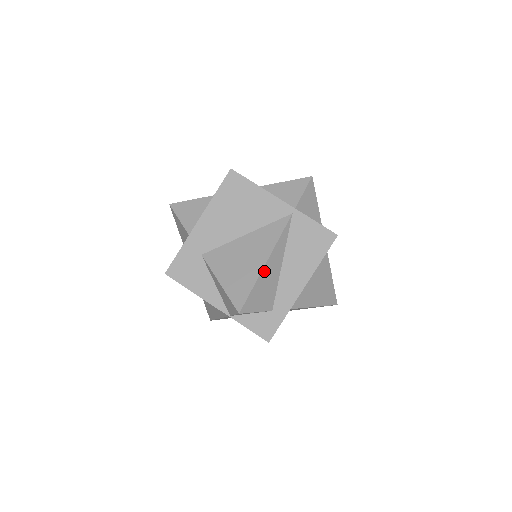
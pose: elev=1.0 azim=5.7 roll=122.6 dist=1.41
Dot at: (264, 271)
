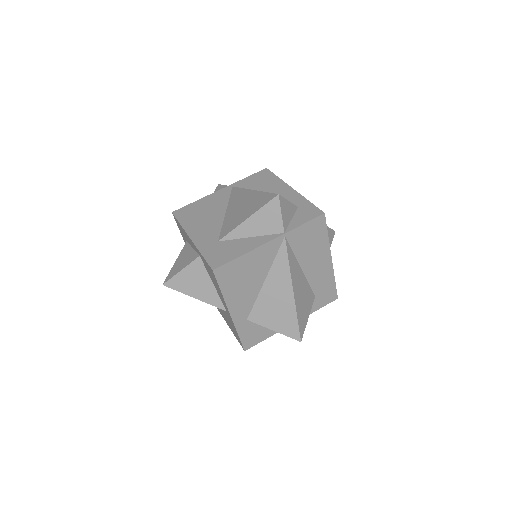
Dot at: occluded
